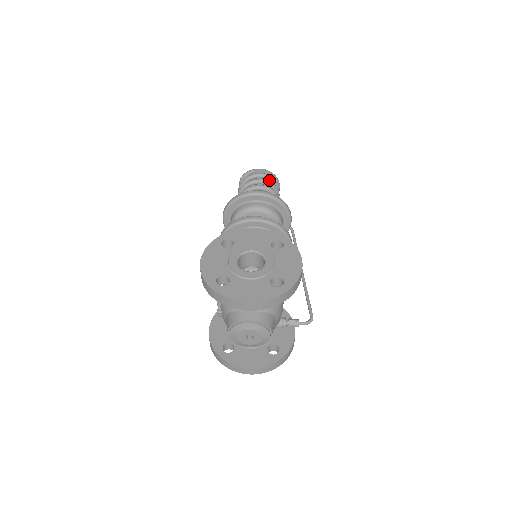
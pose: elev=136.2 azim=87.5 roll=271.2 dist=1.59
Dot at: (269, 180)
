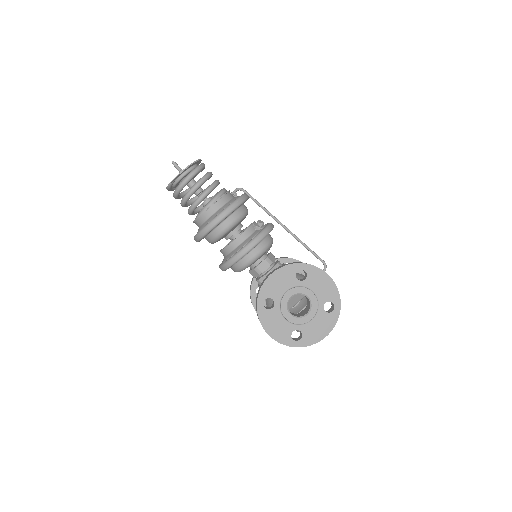
Dot at: occluded
